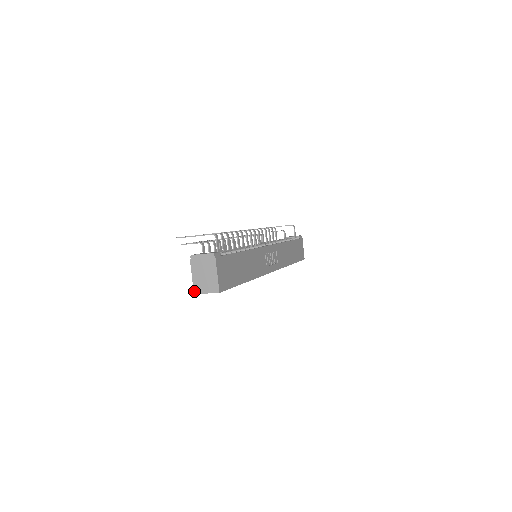
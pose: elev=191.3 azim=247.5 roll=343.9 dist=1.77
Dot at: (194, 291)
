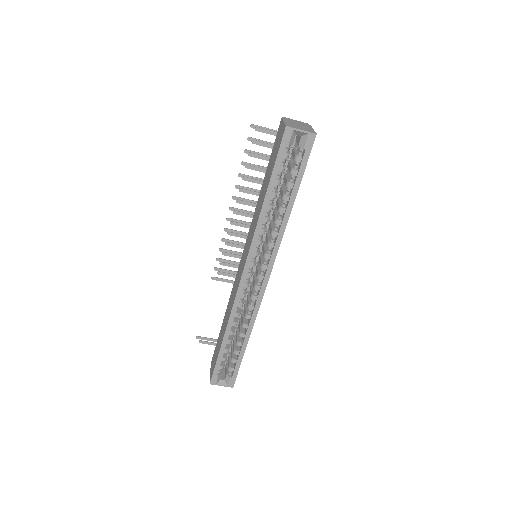
Dot at: (286, 125)
